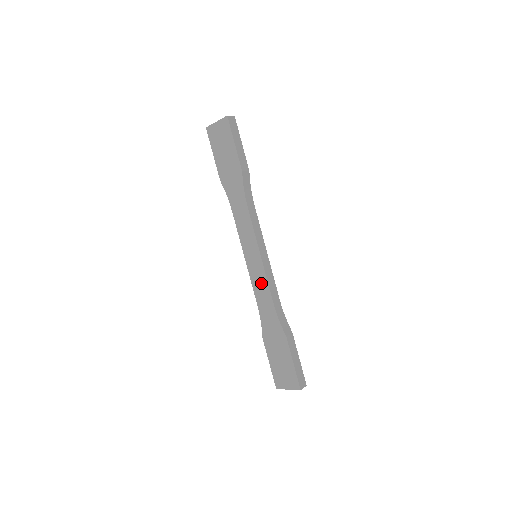
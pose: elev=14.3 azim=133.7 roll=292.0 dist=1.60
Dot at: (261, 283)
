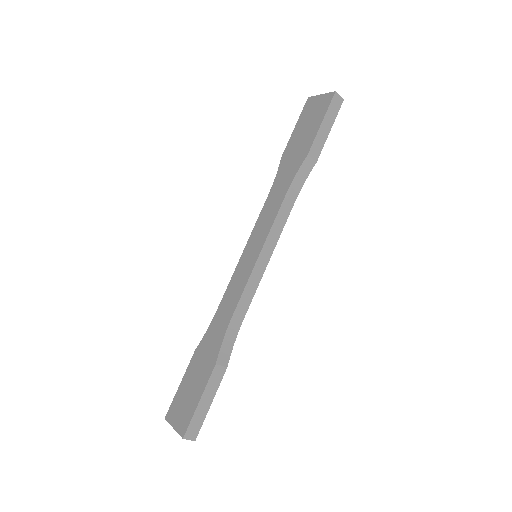
Dot at: (238, 287)
